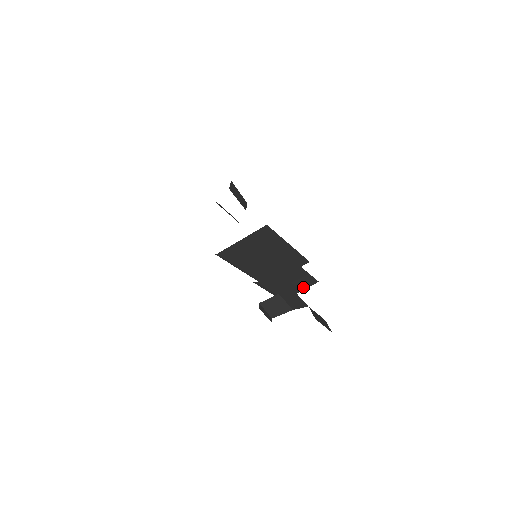
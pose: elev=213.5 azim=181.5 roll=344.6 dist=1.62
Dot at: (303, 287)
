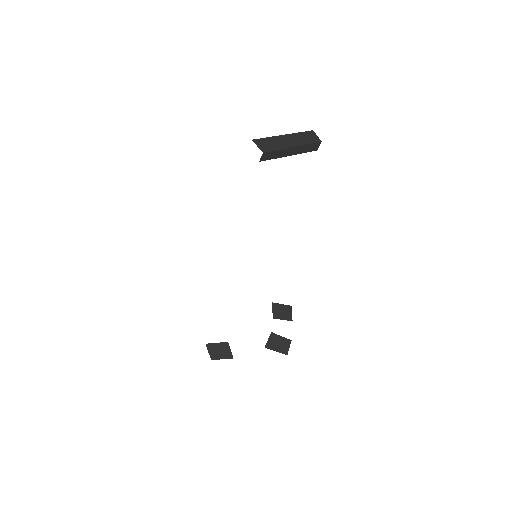
Dot at: occluded
